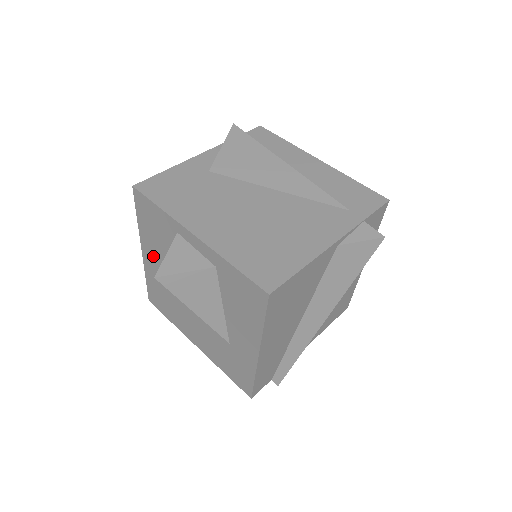
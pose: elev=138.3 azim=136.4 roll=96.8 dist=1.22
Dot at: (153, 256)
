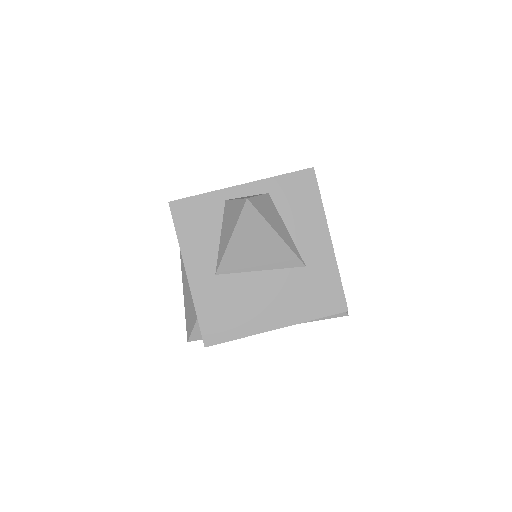
Dot at: (202, 263)
